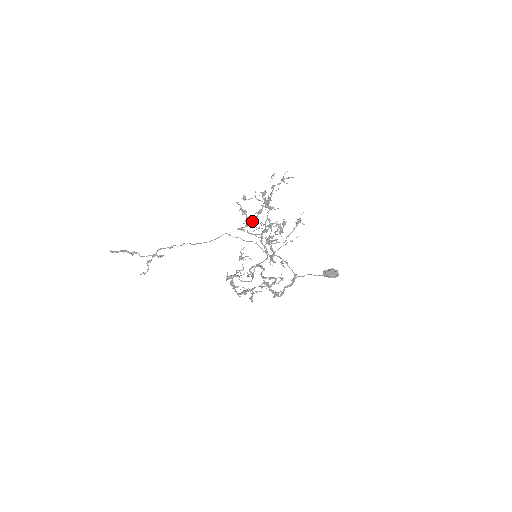
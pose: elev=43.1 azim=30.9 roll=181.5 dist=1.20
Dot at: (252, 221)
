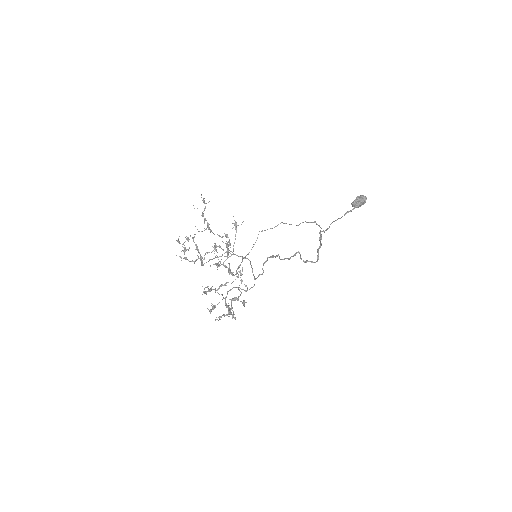
Dot at: (200, 256)
